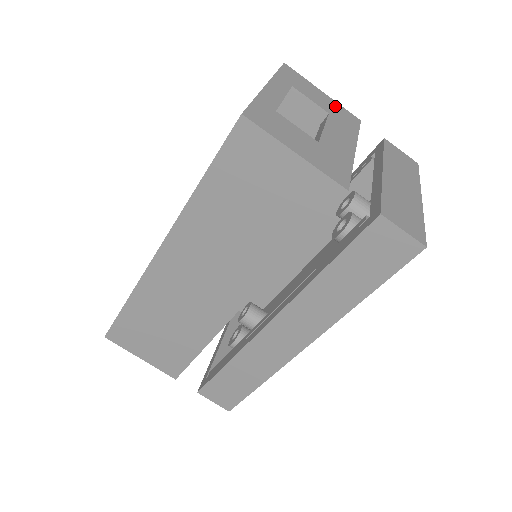
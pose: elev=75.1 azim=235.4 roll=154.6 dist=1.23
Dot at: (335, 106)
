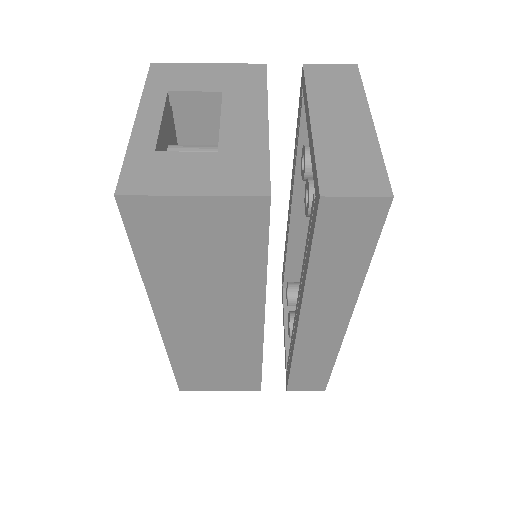
Dot at: (228, 72)
